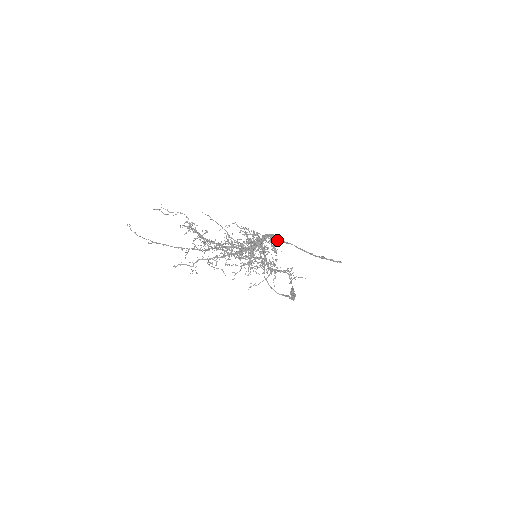
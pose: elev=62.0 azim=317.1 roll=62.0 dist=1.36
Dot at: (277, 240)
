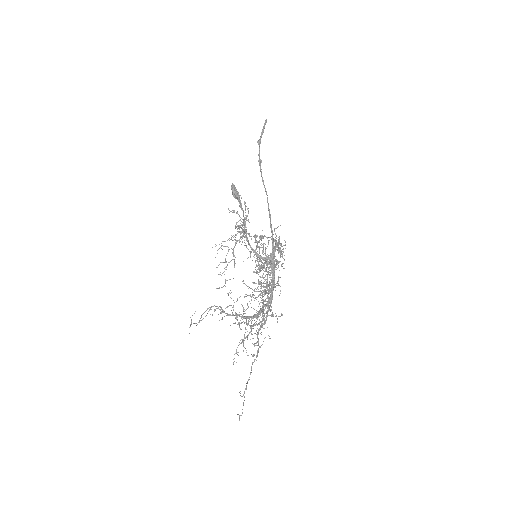
Dot at: (278, 239)
